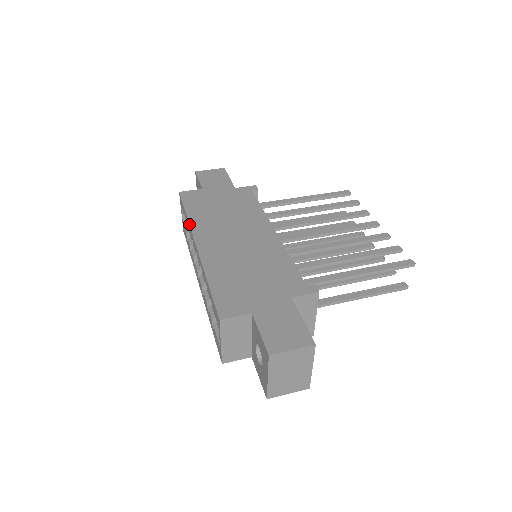
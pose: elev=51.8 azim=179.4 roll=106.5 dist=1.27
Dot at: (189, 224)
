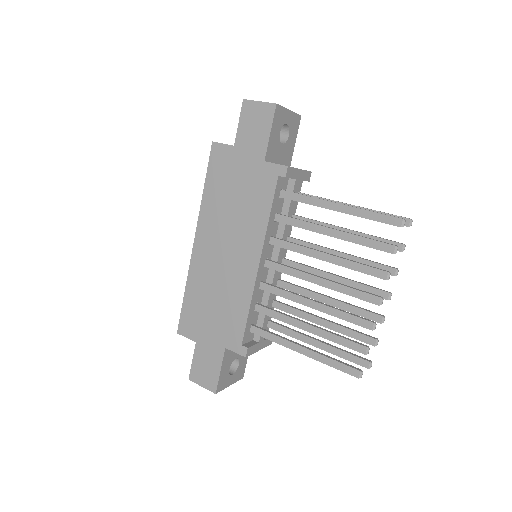
Dot at: occluded
